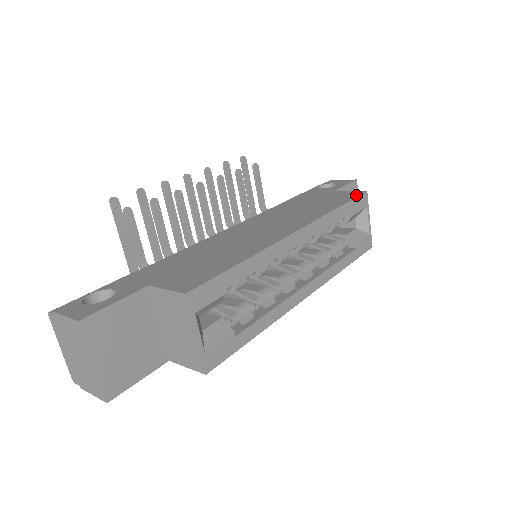
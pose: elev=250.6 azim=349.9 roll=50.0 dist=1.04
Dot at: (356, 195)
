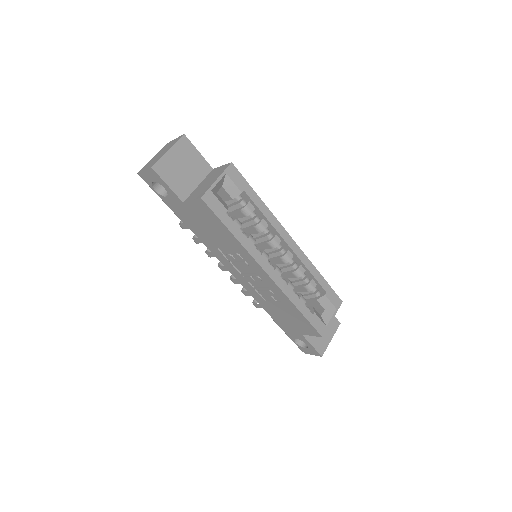
Dot at: (335, 293)
